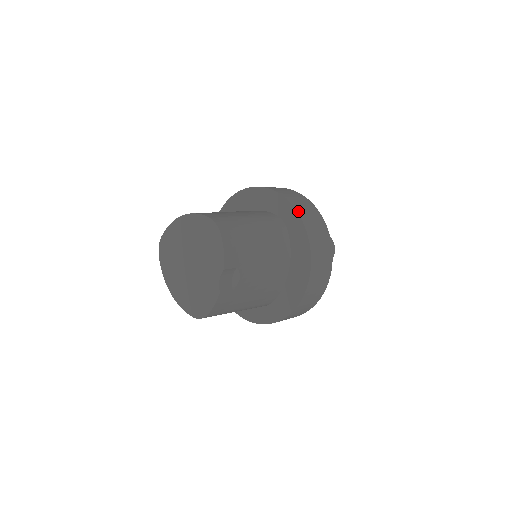
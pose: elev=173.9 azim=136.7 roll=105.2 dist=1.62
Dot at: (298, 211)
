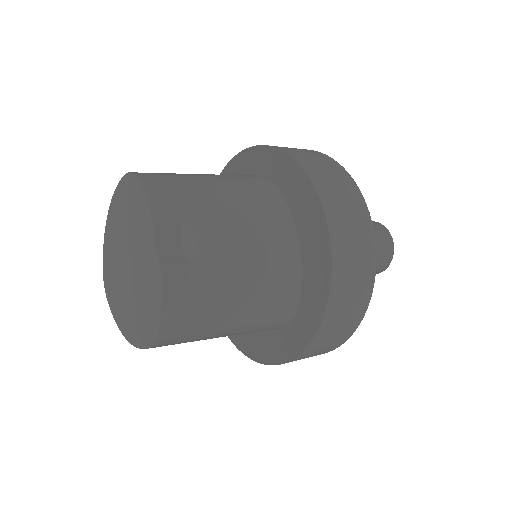
Dot at: (273, 146)
